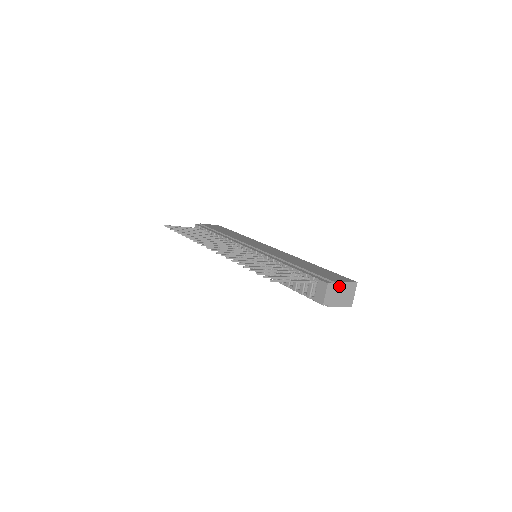
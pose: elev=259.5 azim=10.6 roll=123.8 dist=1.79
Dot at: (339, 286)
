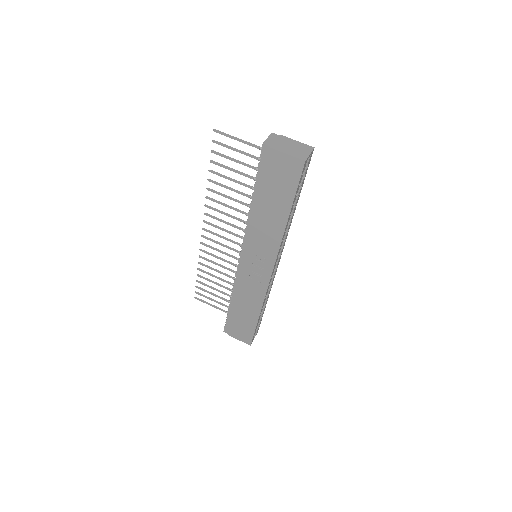
Dot at: (287, 140)
